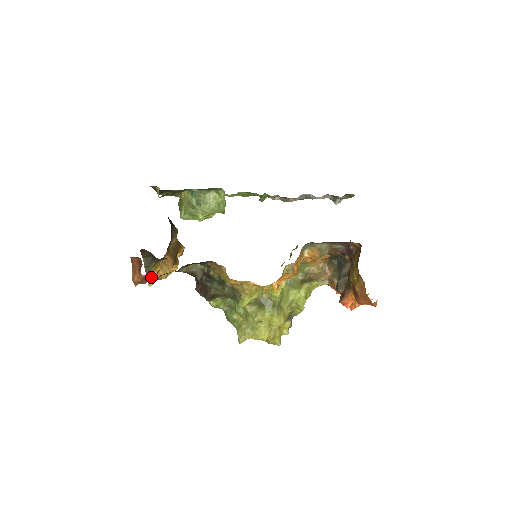
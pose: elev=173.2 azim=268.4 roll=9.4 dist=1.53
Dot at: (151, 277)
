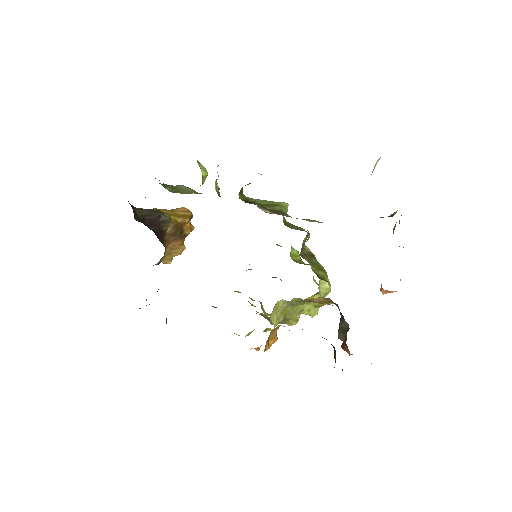
Dot at: (166, 260)
